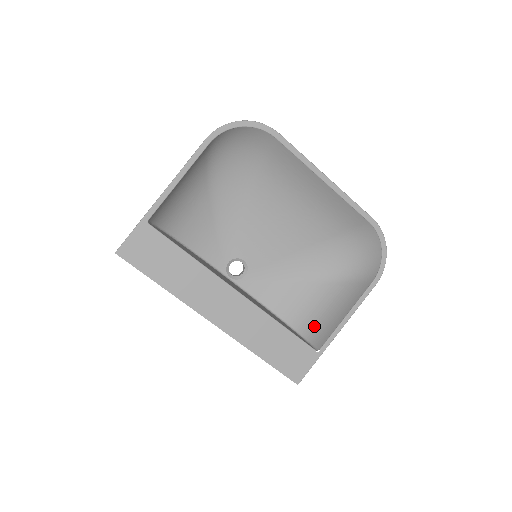
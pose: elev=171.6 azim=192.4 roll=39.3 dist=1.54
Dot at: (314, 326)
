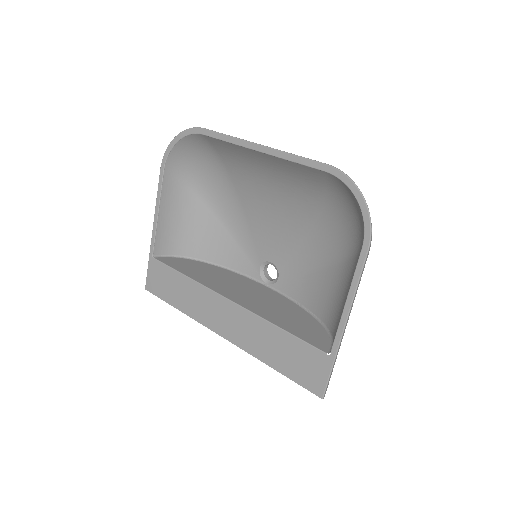
Dot at: (337, 322)
